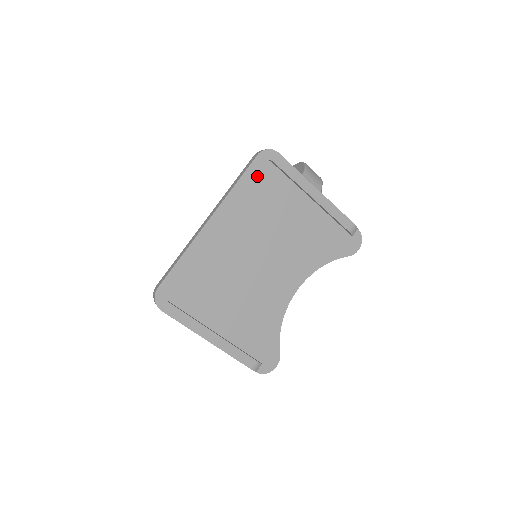
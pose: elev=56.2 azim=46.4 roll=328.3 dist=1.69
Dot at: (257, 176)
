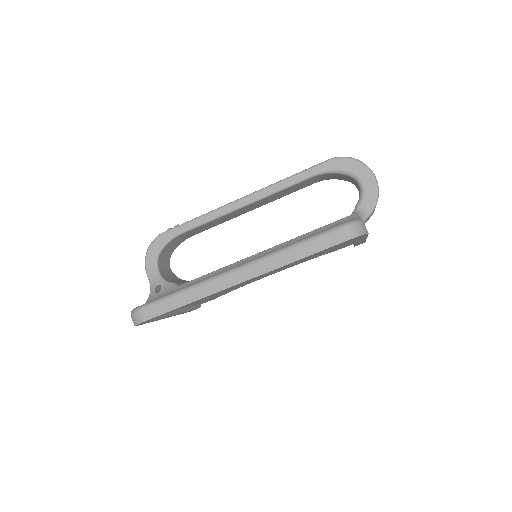
Dot at: occluded
